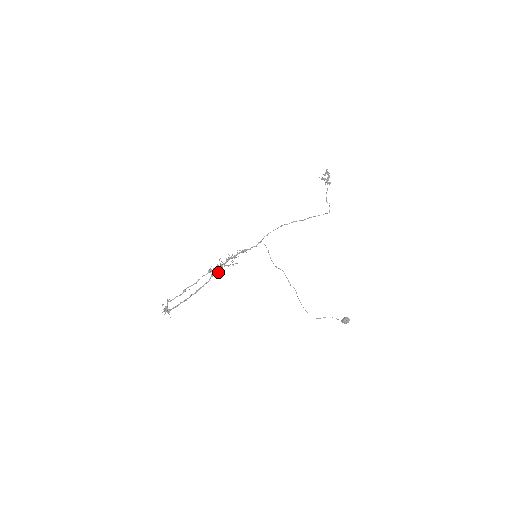
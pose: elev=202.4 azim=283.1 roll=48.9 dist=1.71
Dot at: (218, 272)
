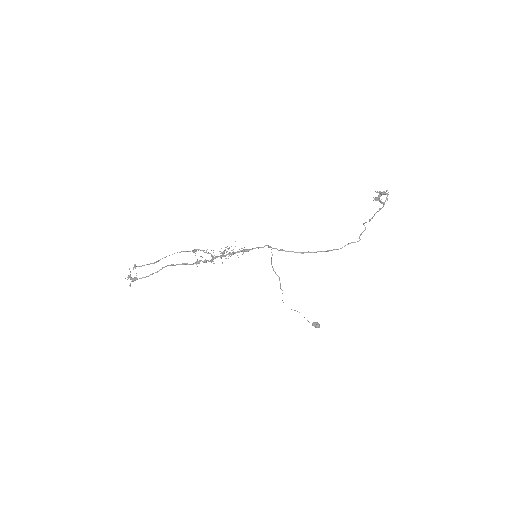
Dot at: (206, 262)
